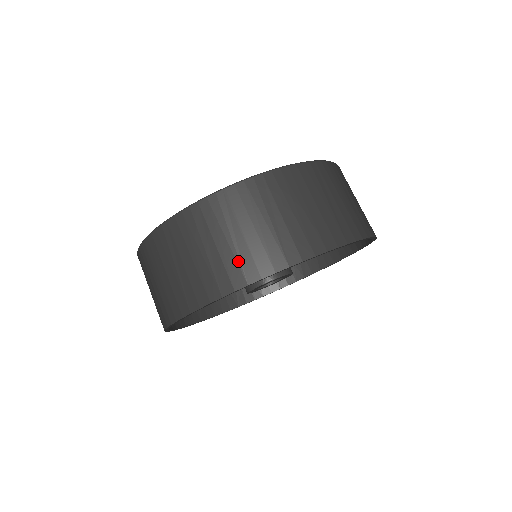
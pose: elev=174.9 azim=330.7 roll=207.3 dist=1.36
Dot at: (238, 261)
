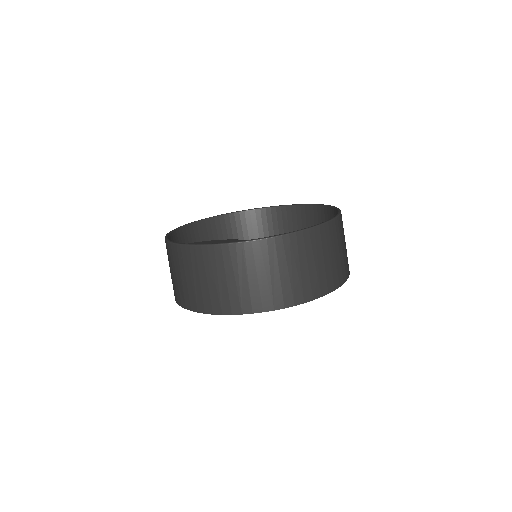
Dot at: (239, 296)
